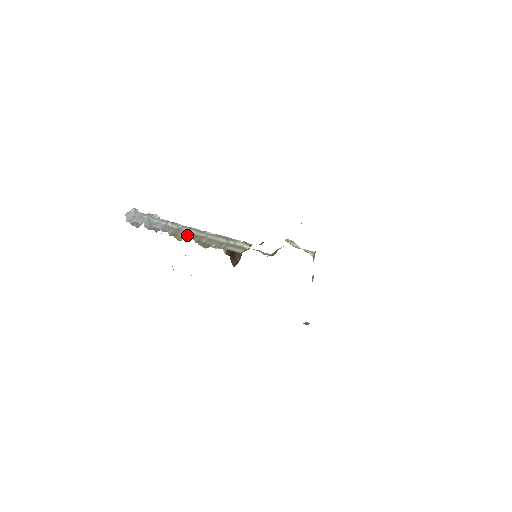
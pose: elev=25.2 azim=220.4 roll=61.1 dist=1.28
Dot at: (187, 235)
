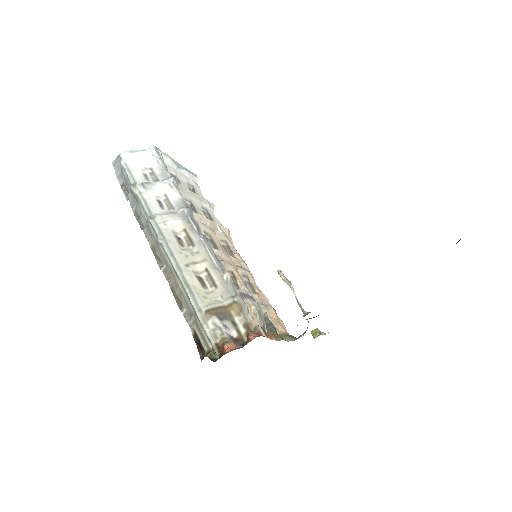
Dot at: (165, 264)
